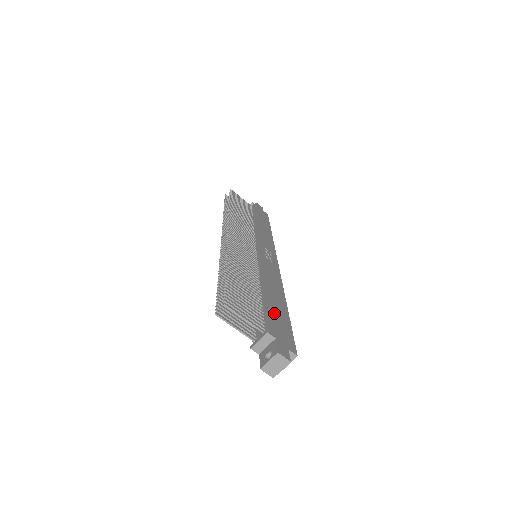
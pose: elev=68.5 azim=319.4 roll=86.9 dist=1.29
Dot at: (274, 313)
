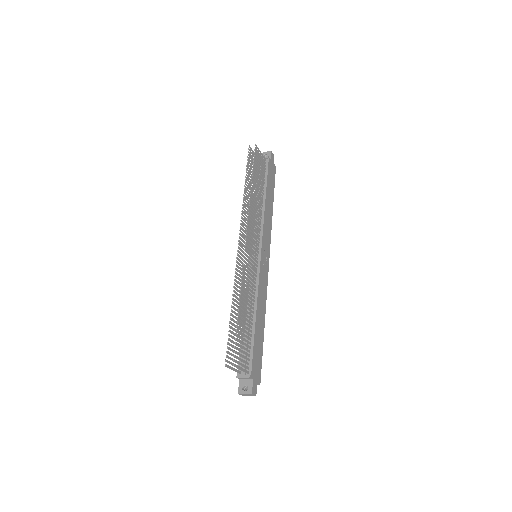
Dot at: (256, 348)
